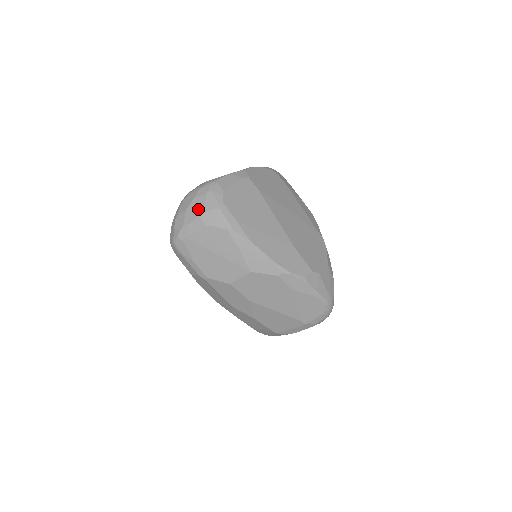
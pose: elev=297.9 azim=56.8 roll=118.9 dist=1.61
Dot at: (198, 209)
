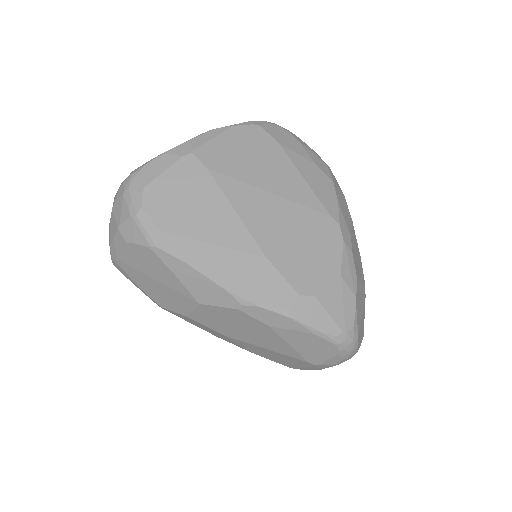
Dot at: (117, 218)
